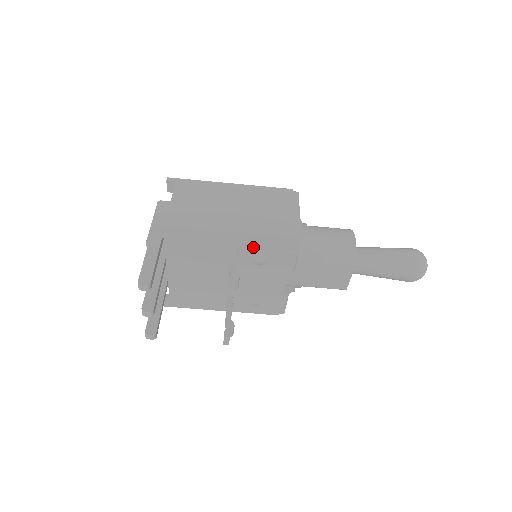
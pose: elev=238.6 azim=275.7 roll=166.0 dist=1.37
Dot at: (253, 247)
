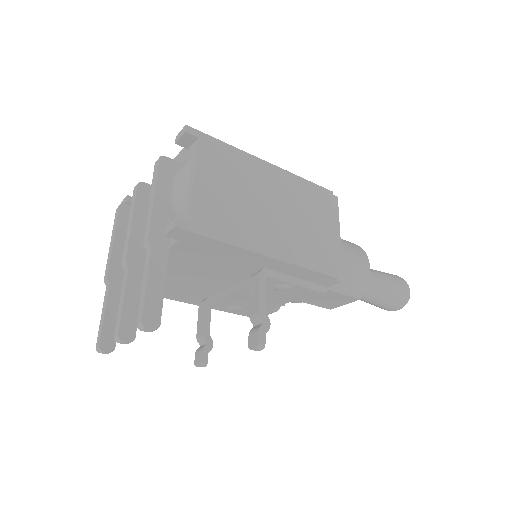
Dot at: (283, 274)
